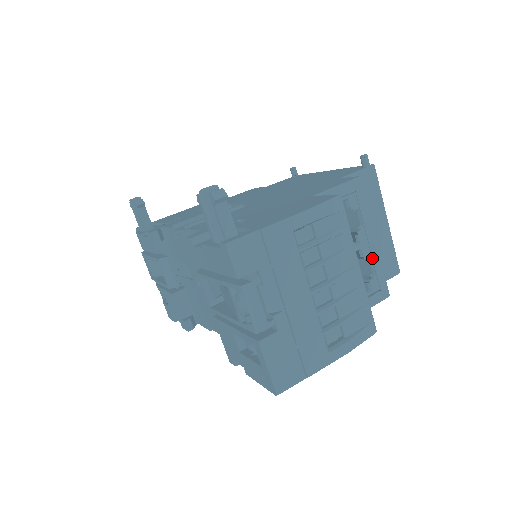
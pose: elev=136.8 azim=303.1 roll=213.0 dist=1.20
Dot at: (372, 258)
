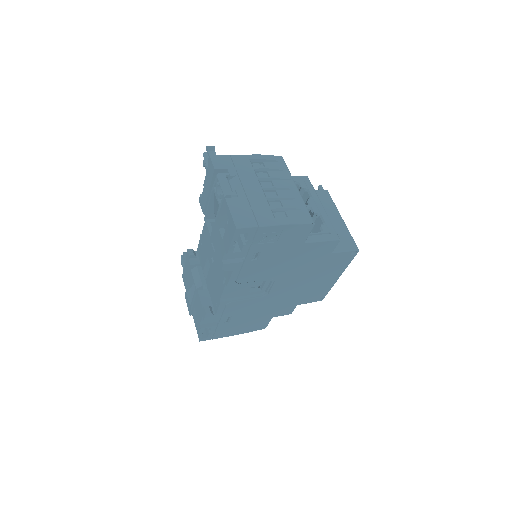
Dot at: (321, 215)
